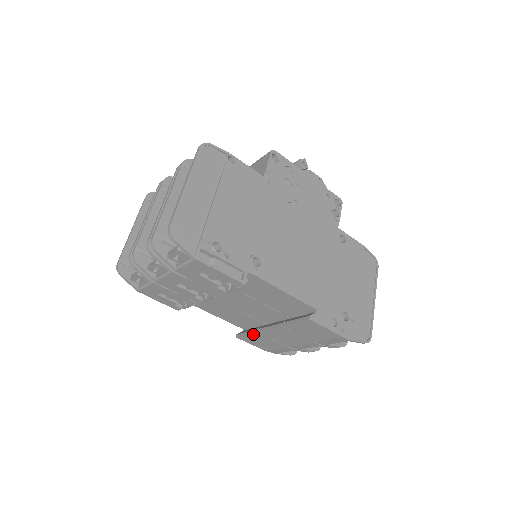
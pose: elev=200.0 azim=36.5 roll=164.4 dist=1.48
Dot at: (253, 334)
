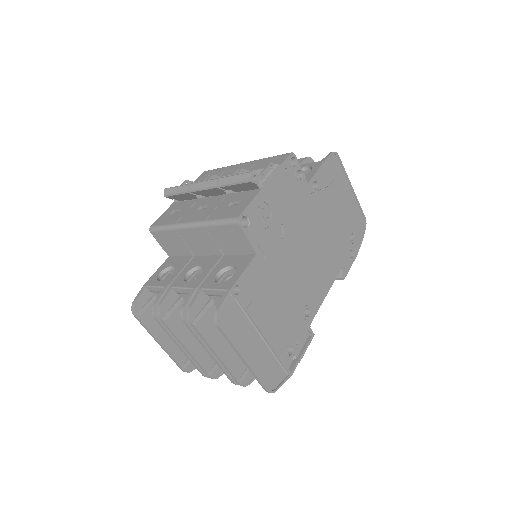
Dot at: occluded
